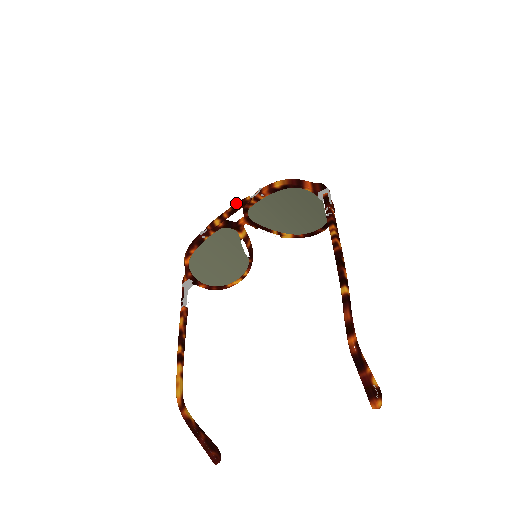
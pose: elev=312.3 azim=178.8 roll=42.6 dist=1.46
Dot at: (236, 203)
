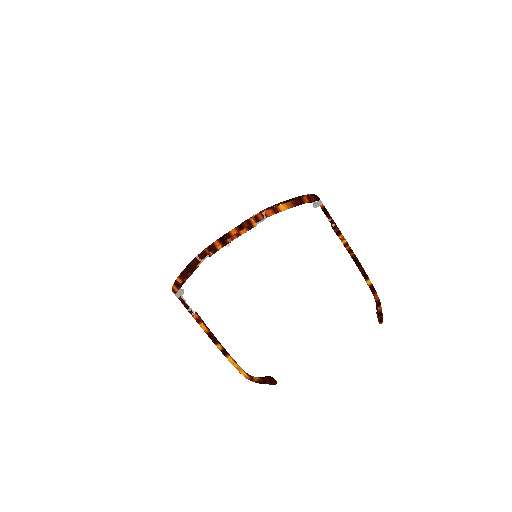
Dot at: (242, 231)
